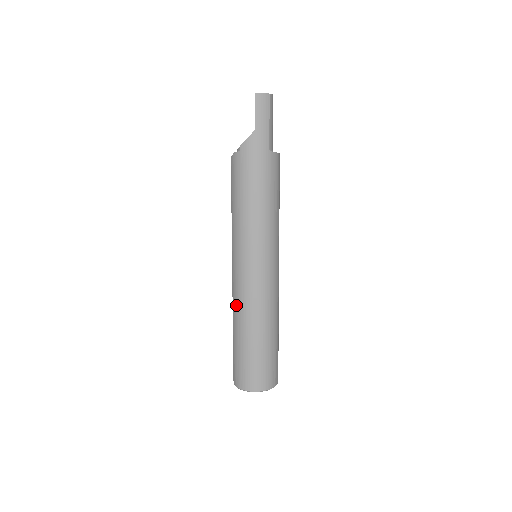
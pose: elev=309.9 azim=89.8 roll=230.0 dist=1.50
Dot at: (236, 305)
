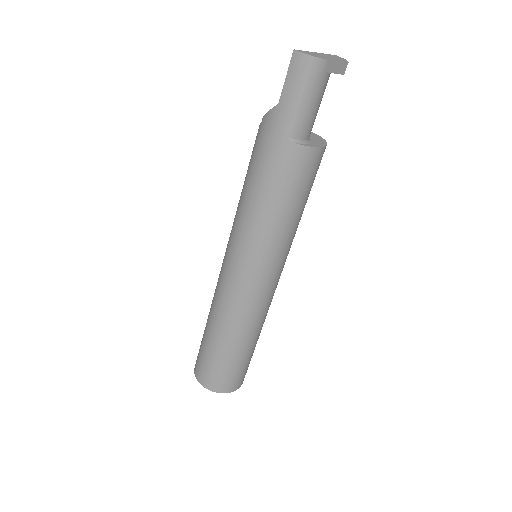
Dot at: (214, 293)
